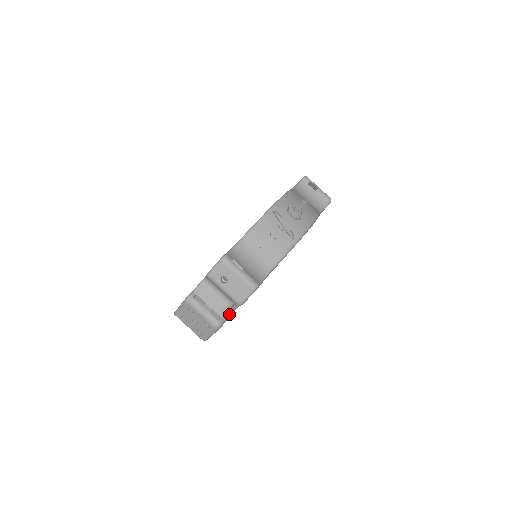
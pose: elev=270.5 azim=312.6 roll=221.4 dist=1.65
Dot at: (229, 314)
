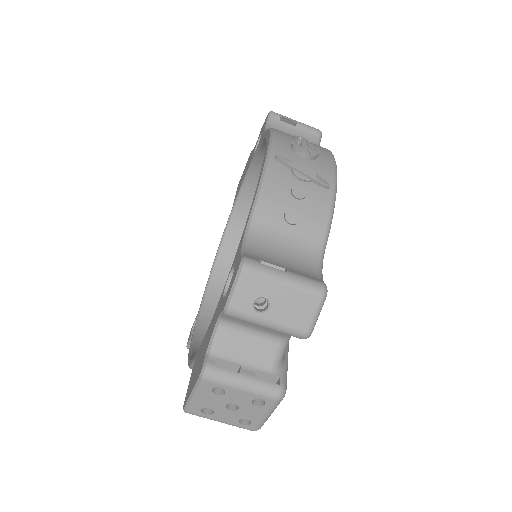
Dot at: (285, 363)
